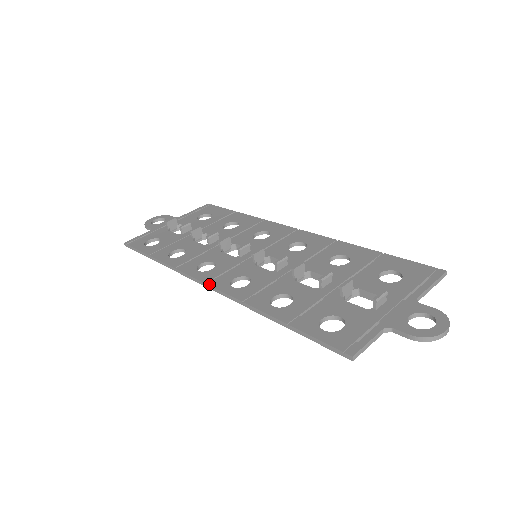
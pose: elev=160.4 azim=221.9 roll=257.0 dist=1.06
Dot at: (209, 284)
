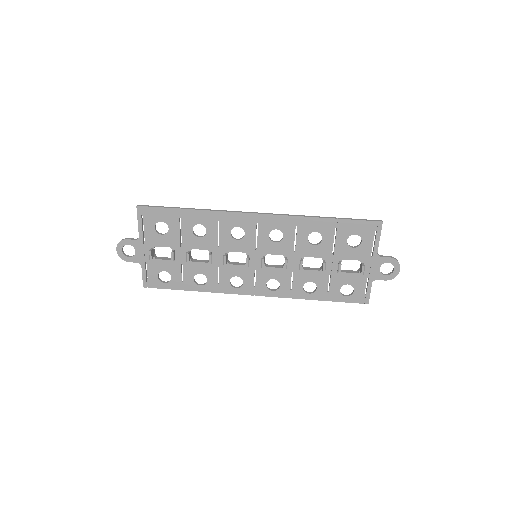
Dot at: occluded
